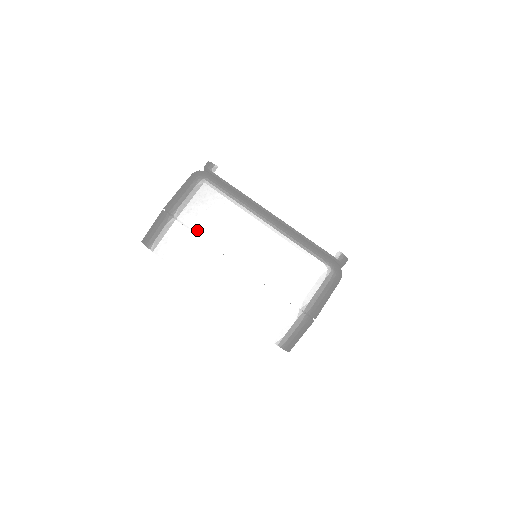
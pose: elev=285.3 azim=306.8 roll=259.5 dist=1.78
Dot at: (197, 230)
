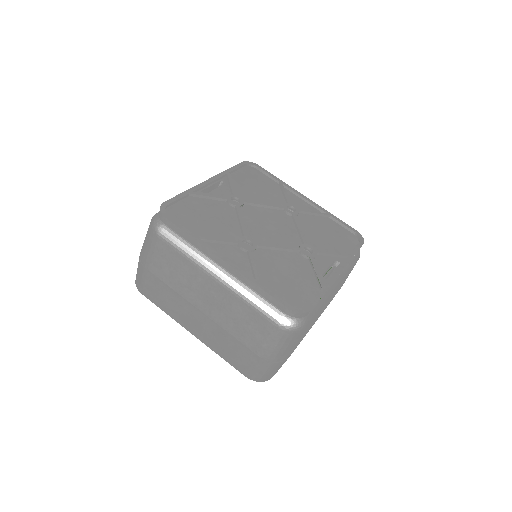
Dot at: (166, 282)
